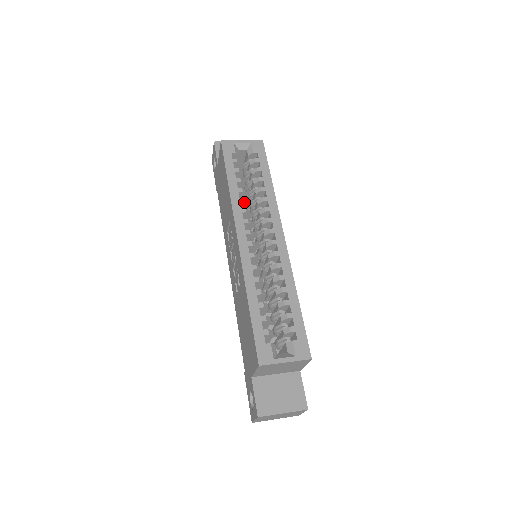
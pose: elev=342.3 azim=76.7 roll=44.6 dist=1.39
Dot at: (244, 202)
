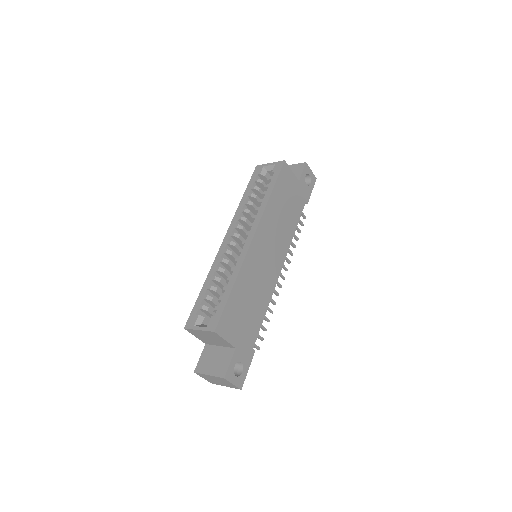
Dot at: (244, 212)
